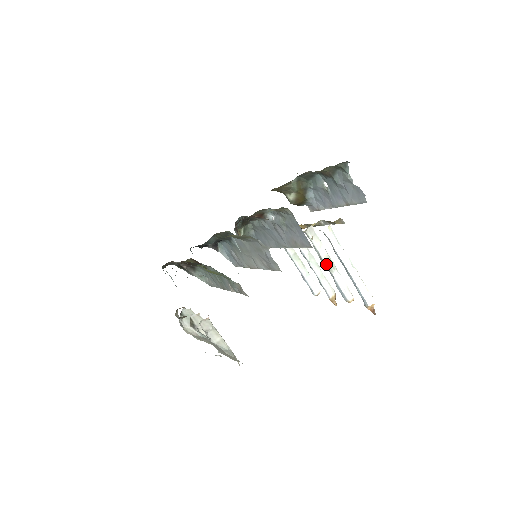
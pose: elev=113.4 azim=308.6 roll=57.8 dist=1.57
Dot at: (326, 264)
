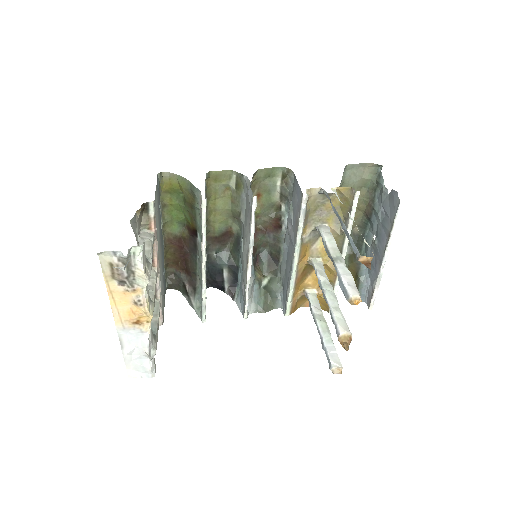
Dot at: (331, 254)
